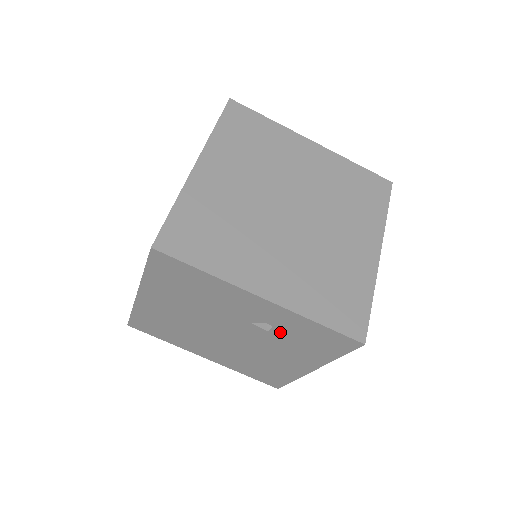
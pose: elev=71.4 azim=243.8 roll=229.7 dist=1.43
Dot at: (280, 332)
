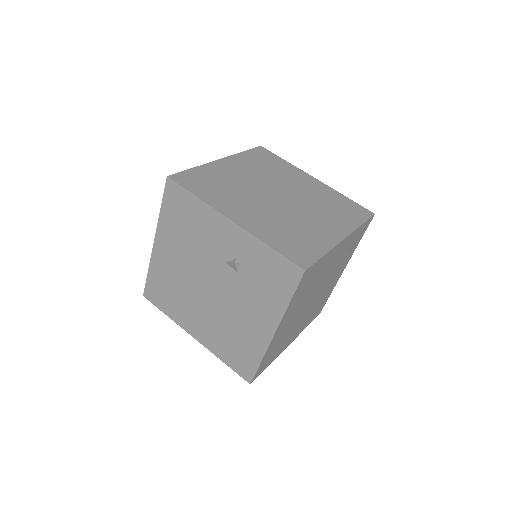
Dot at: (246, 270)
